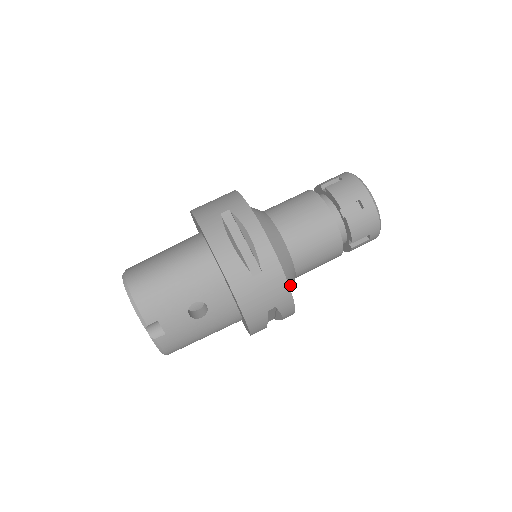
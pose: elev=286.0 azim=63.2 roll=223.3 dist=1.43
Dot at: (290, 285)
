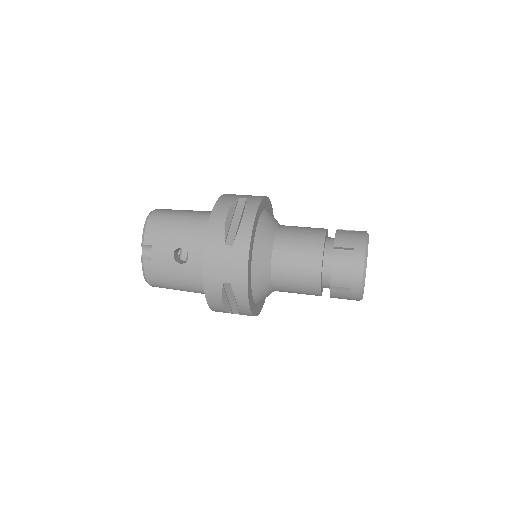
Dot at: (258, 282)
